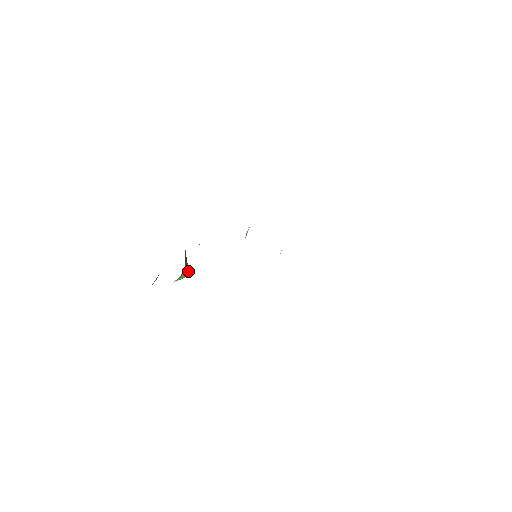
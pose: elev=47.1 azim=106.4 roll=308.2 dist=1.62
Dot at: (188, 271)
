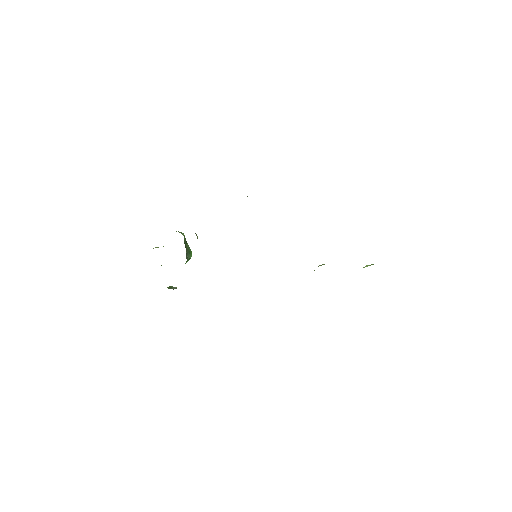
Dot at: (190, 257)
